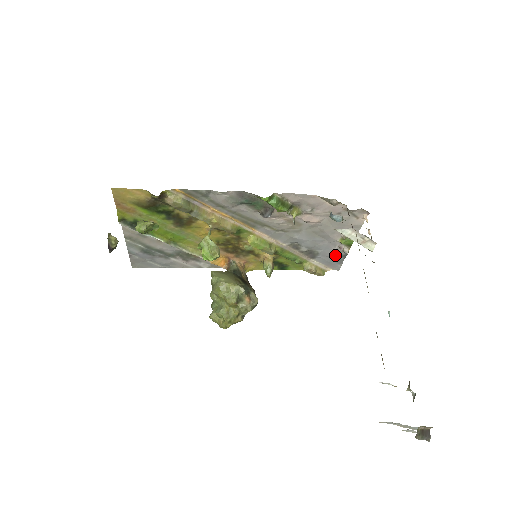
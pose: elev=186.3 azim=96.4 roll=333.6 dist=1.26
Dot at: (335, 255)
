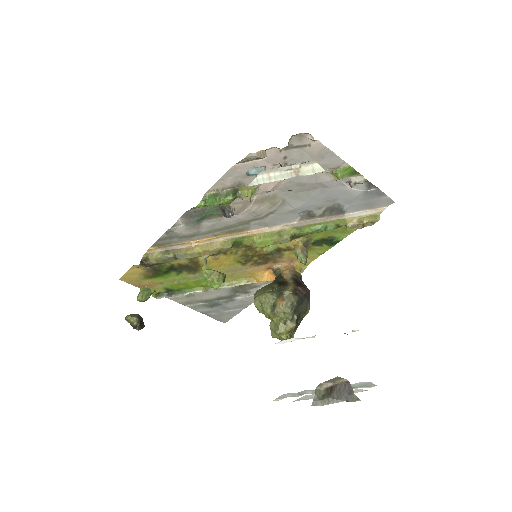
Dot at: (361, 192)
